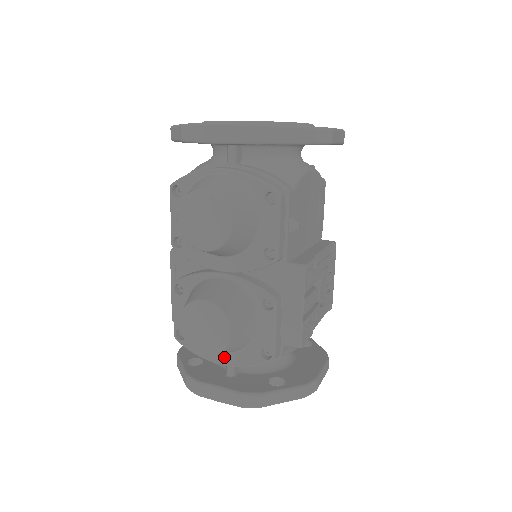
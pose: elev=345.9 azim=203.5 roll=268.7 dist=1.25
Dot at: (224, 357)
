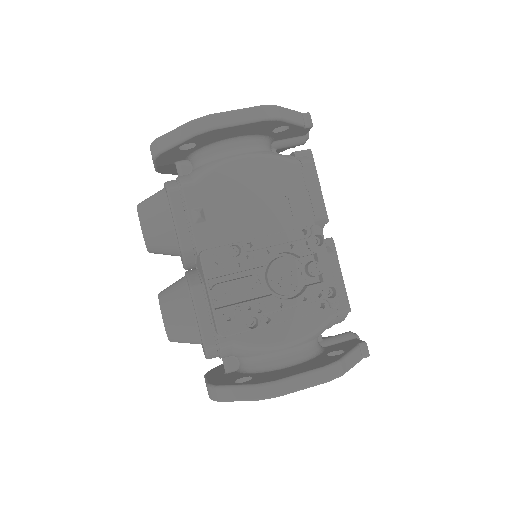
Dot at: (203, 350)
